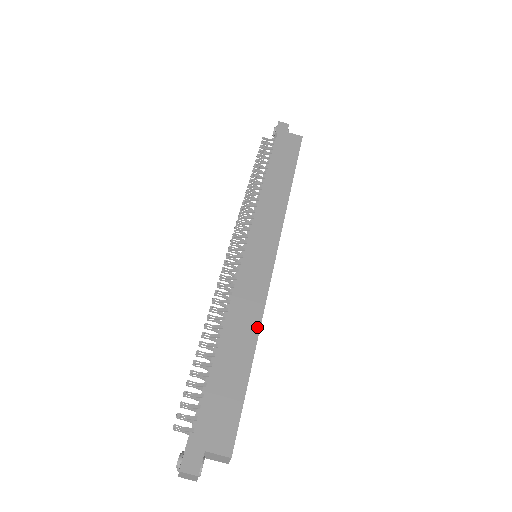
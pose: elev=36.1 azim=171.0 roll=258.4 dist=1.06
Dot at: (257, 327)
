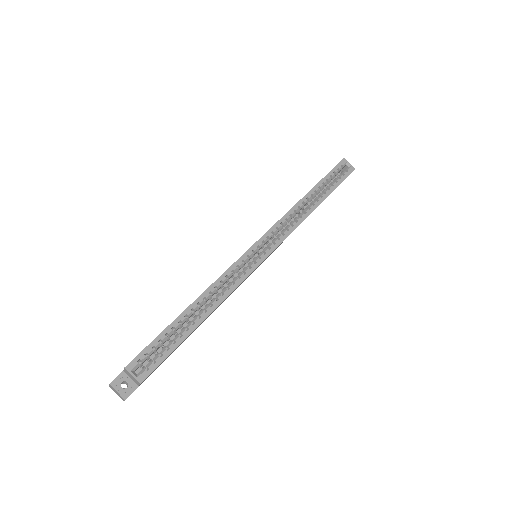
Dot at: (204, 292)
